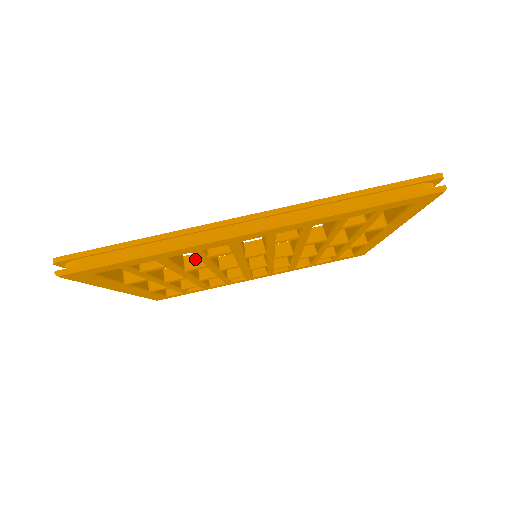
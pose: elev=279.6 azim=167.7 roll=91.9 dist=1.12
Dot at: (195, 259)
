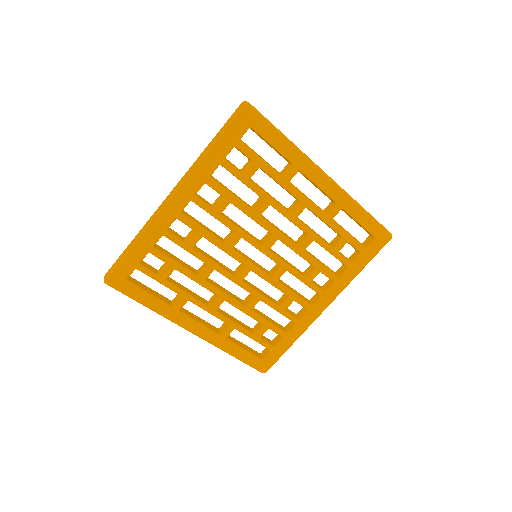
Dot at: (203, 267)
